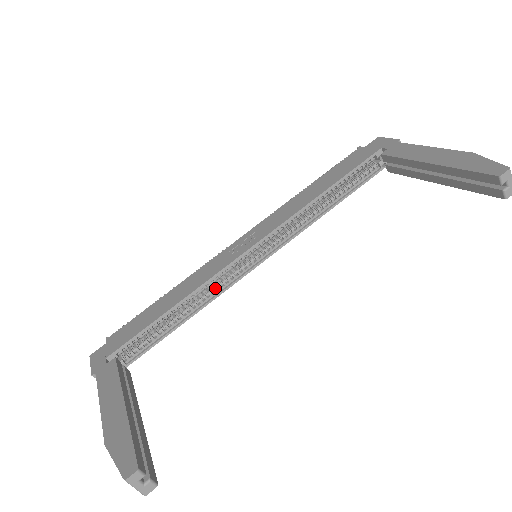
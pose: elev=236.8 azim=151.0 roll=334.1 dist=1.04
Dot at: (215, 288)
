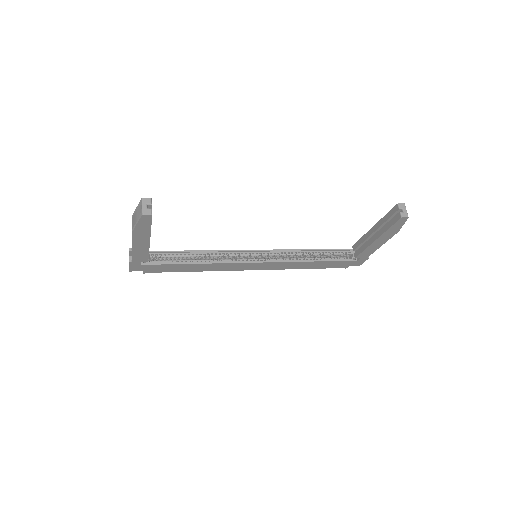
Dot at: (223, 260)
